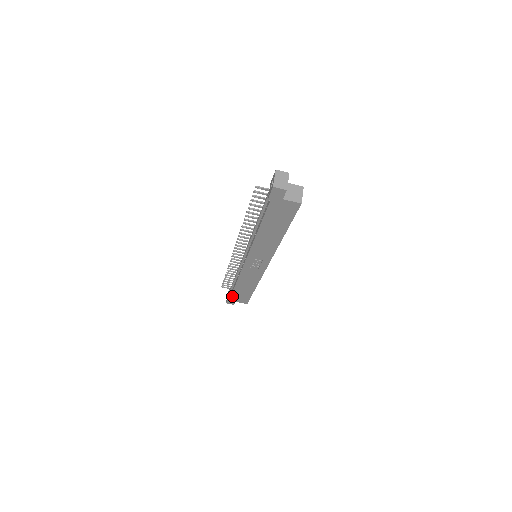
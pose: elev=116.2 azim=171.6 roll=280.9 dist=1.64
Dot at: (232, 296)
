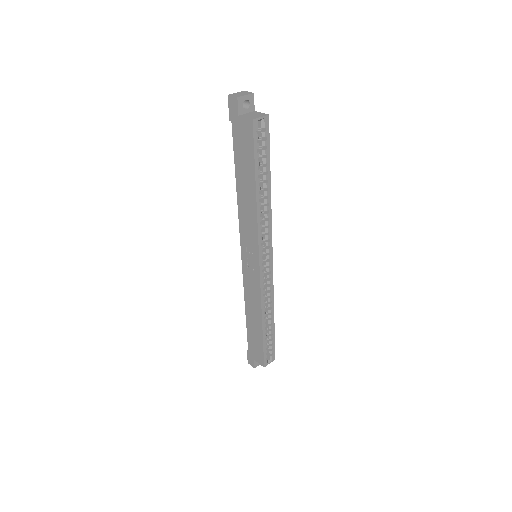
Dot at: (249, 344)
